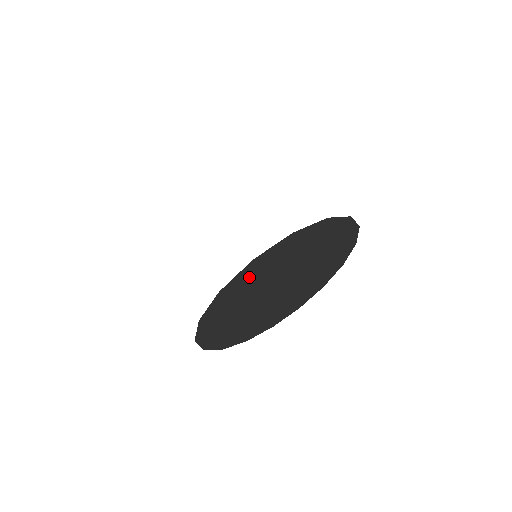
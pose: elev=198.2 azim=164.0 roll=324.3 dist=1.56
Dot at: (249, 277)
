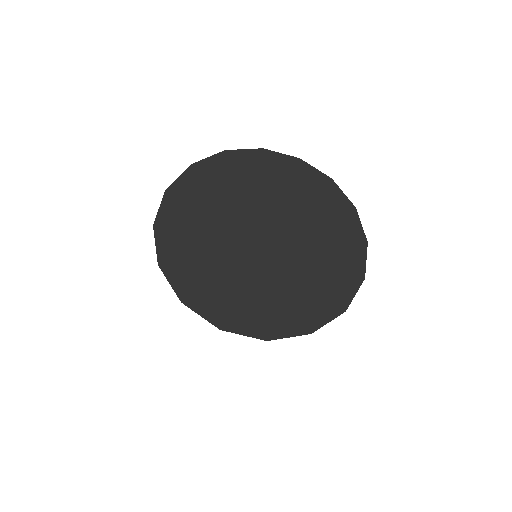
Dot at: occluded
